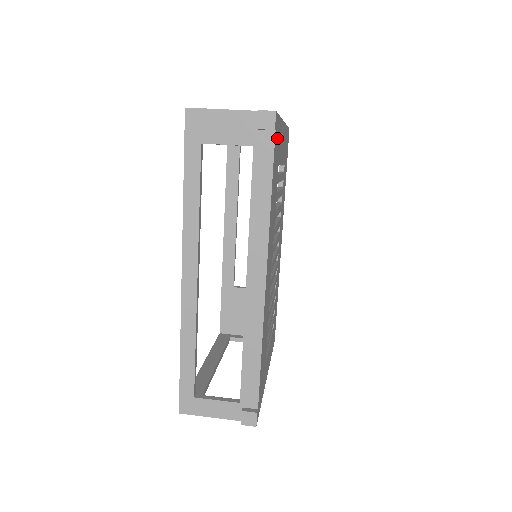
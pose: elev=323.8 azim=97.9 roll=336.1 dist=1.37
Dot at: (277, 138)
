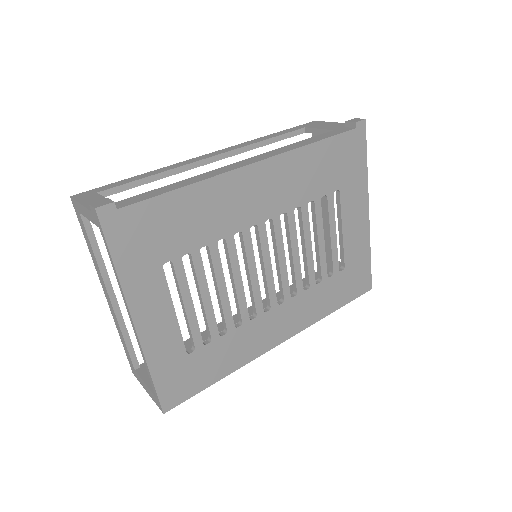
Dot at: (353, 153)
